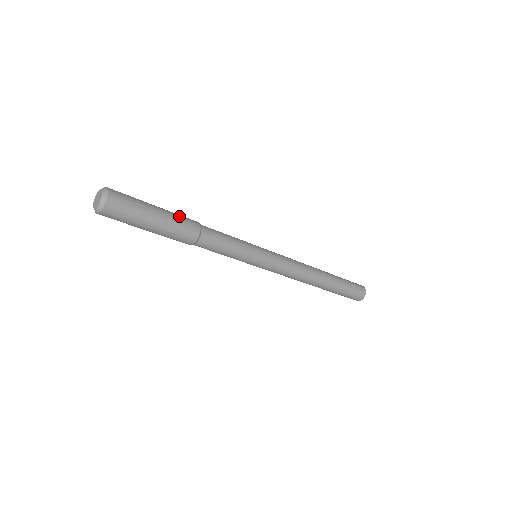
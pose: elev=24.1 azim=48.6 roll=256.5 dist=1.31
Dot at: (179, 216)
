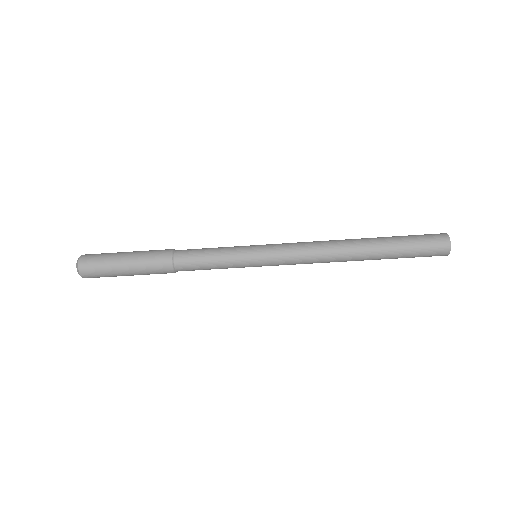
Dot at: (148, 256)
